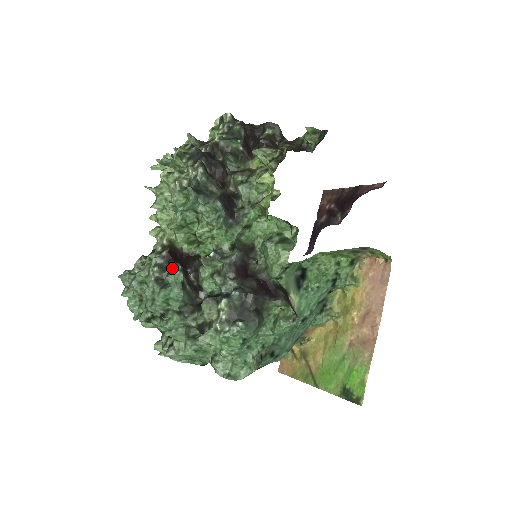
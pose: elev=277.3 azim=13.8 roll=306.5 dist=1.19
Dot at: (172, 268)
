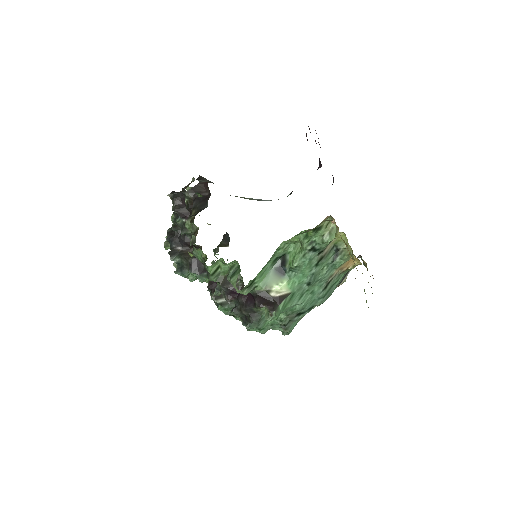
Dot at: occluded
